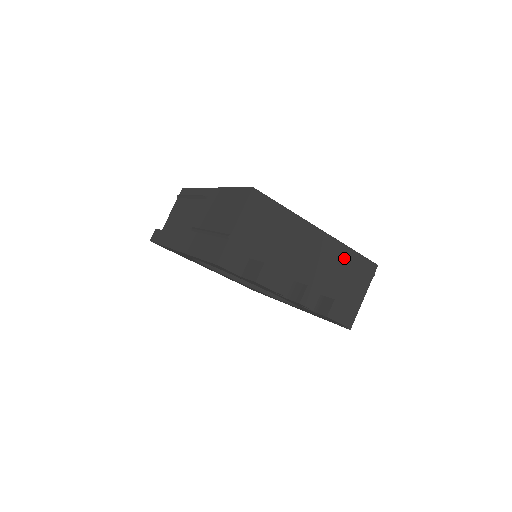
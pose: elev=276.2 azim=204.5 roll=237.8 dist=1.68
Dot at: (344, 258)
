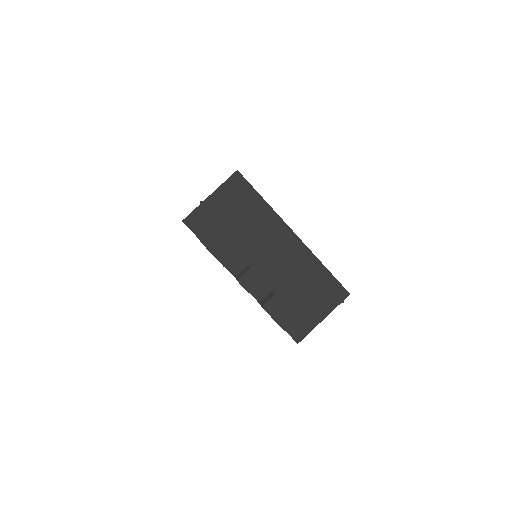
Dot at: (312, 270)
